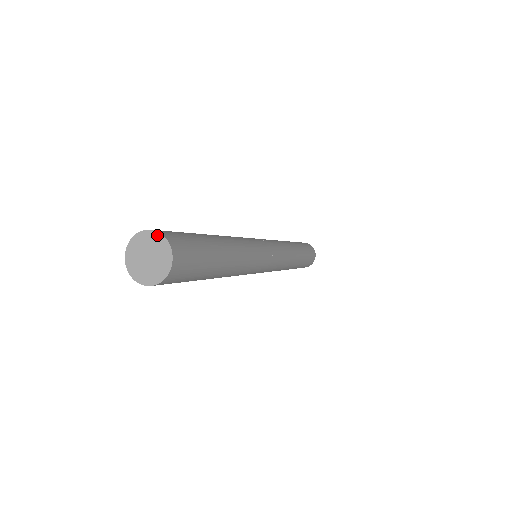
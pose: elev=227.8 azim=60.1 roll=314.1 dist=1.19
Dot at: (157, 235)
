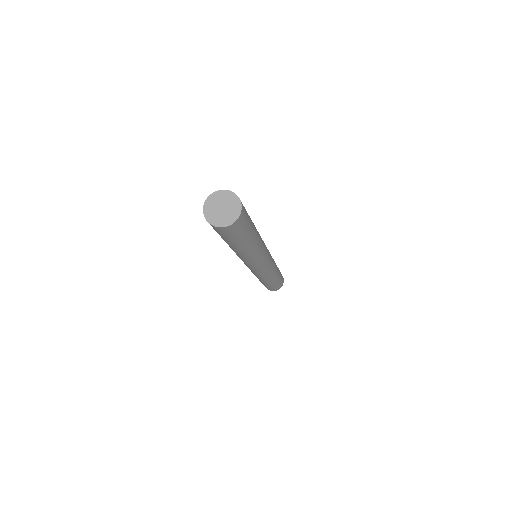
Dot at: (235, 197)
